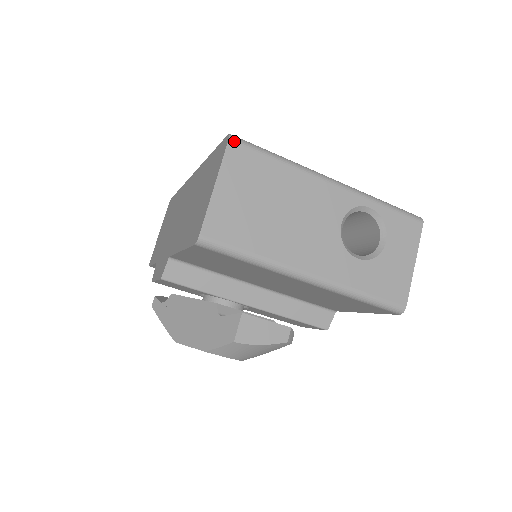
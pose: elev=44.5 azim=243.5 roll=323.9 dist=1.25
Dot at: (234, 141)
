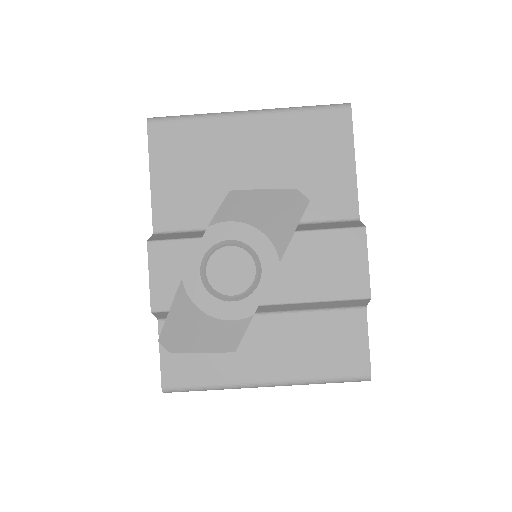
Dot at: occluded
